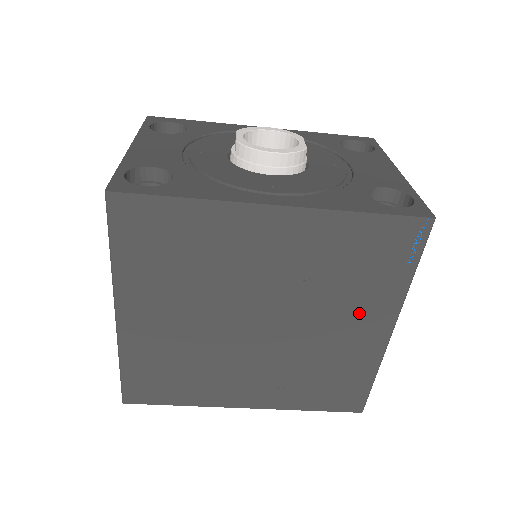
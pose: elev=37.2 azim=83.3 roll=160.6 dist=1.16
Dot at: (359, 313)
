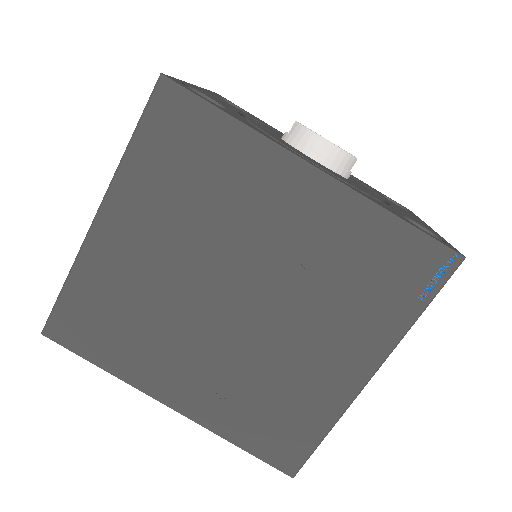
Dot at: (344, 338)
